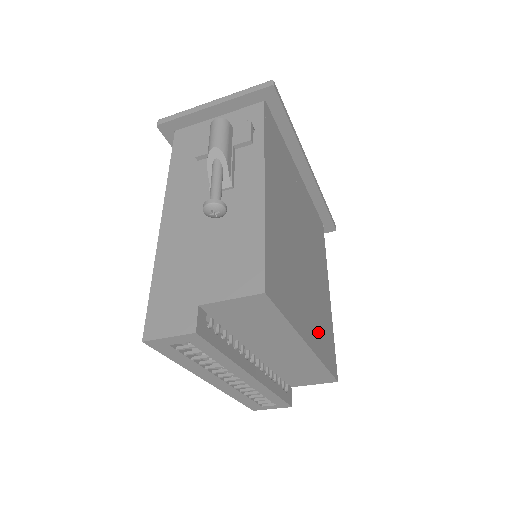
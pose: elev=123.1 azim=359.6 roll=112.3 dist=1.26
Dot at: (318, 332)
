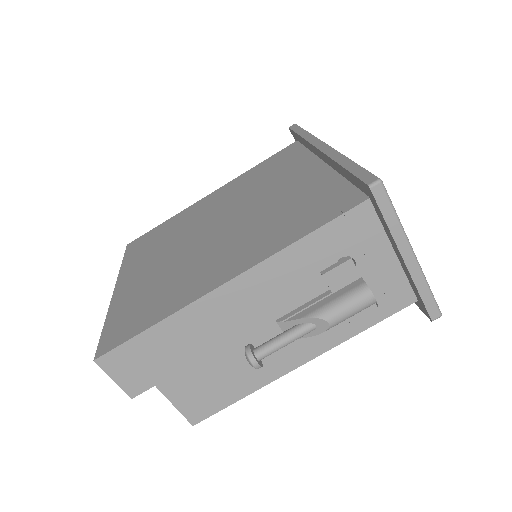
Dot at: occluded
